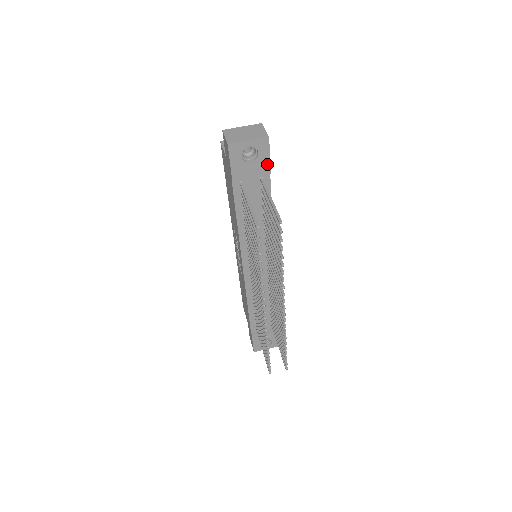
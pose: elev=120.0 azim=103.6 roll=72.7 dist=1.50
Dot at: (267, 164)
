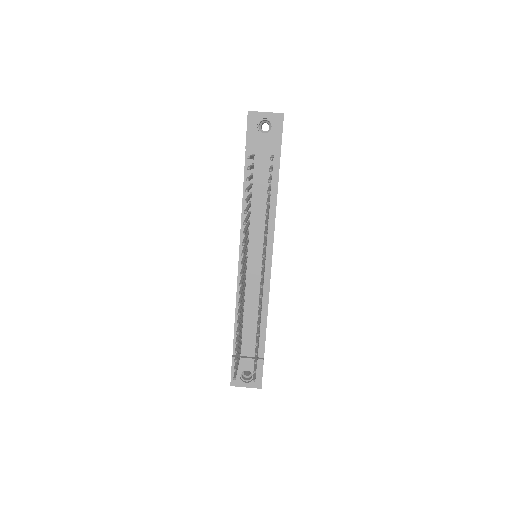
Dot at: (279, 141)
